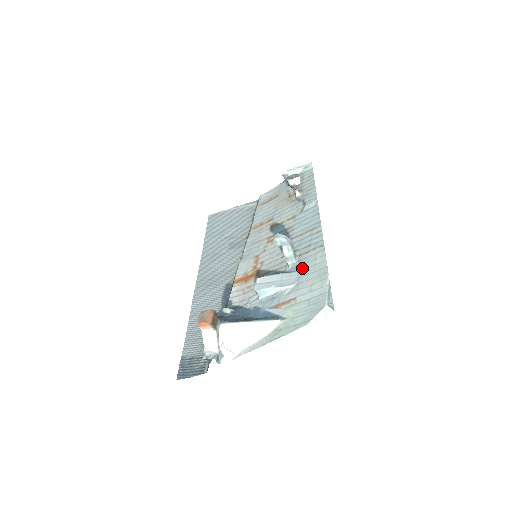
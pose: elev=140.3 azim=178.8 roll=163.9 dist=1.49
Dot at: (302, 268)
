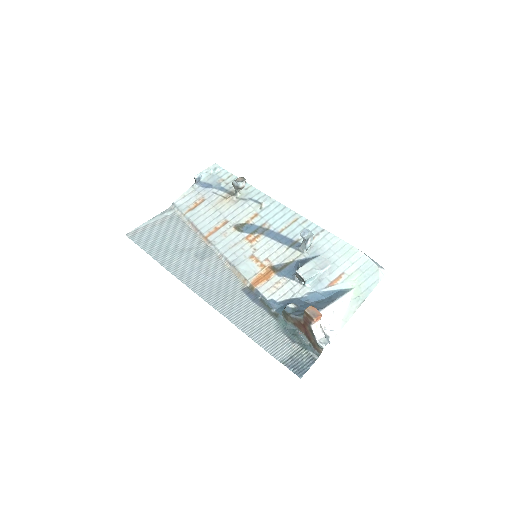
Dot at: (323, 251)
